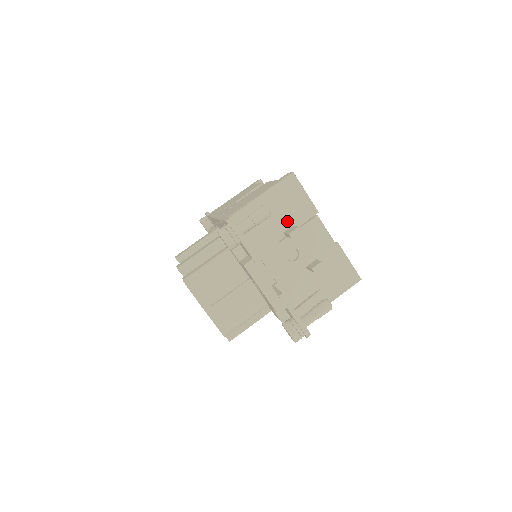
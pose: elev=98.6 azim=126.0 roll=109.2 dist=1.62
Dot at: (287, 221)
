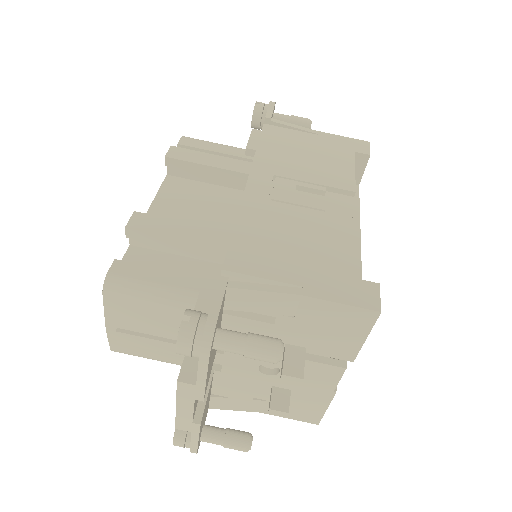
Dot at: (305, 339)
